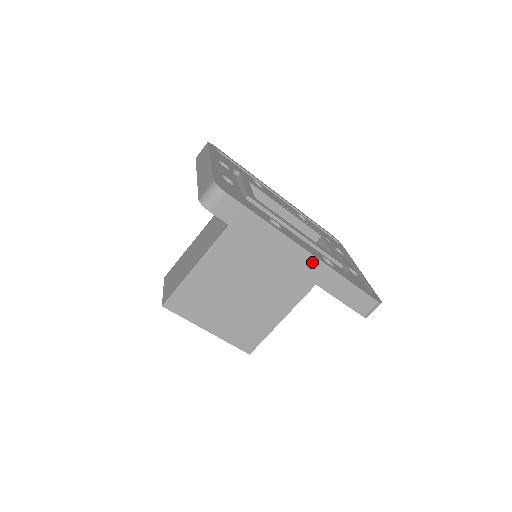
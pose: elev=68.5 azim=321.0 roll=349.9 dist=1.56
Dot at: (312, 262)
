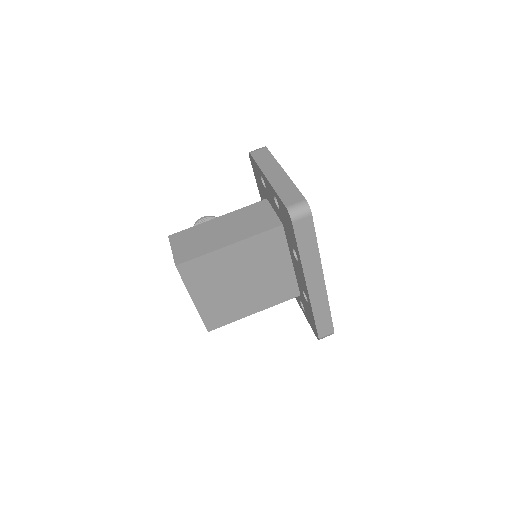
Dot at: (321, 288)
